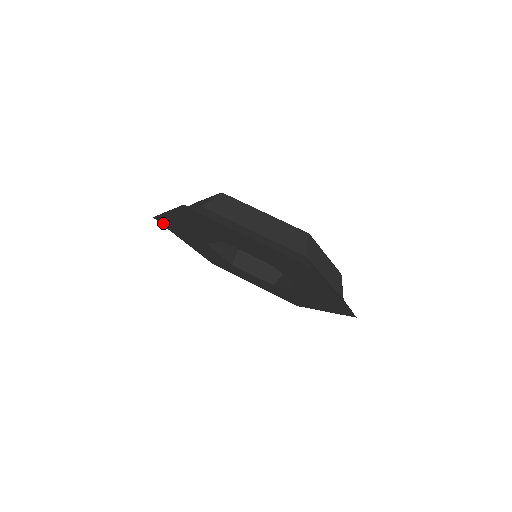
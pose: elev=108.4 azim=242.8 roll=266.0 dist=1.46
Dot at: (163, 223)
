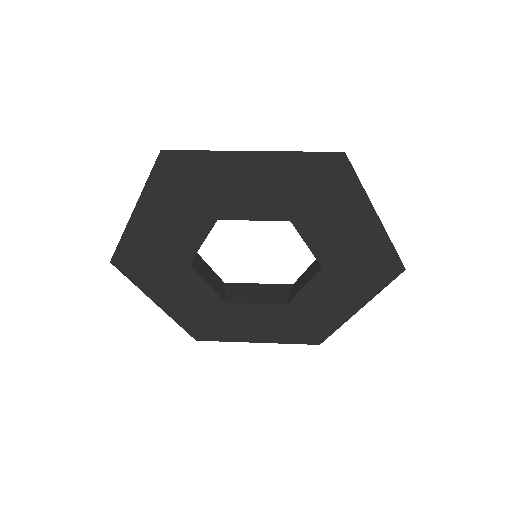
Dot at: (125, 266)
